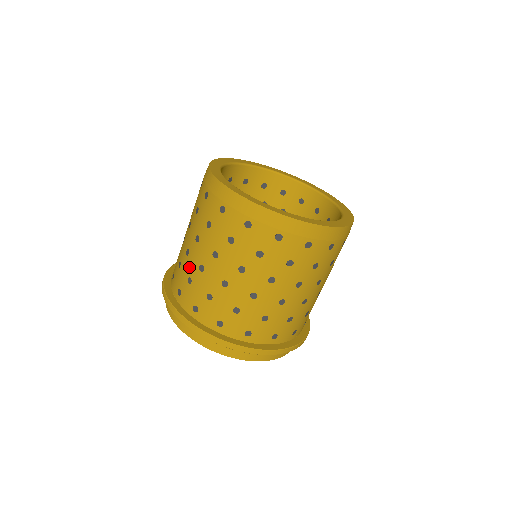
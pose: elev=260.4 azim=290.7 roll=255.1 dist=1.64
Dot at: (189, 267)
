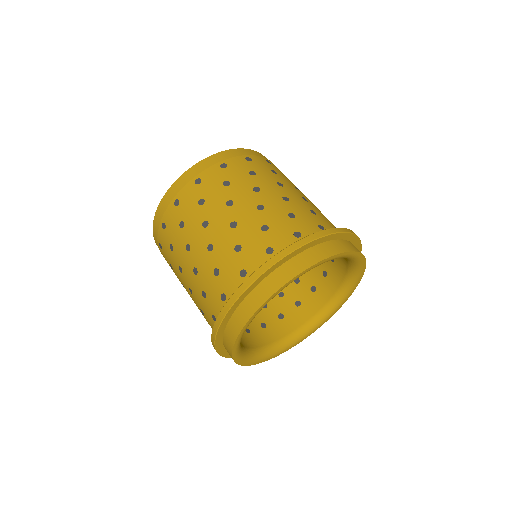
Dot at: (205, 269)
